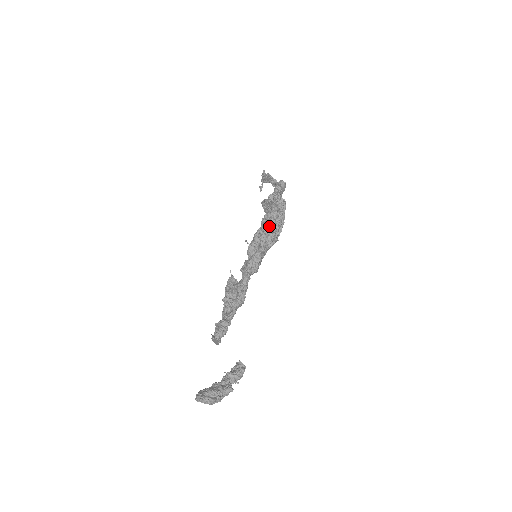
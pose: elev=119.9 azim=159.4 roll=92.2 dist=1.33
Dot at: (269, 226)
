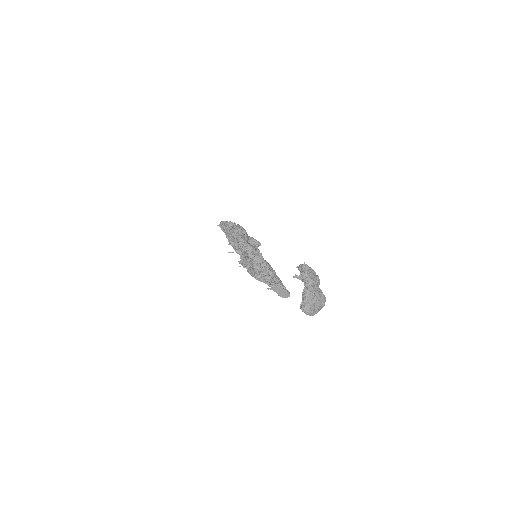
Dot at: (231, 234)
